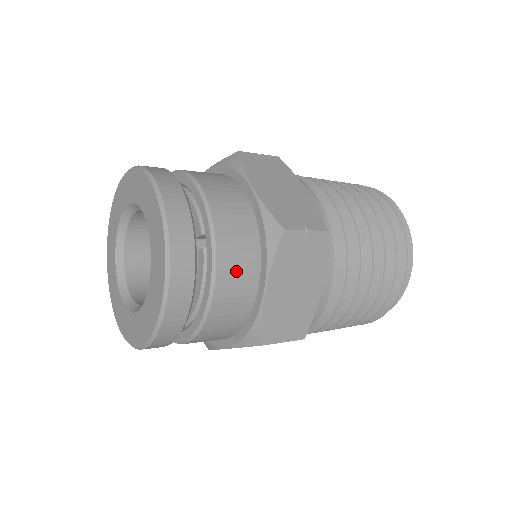
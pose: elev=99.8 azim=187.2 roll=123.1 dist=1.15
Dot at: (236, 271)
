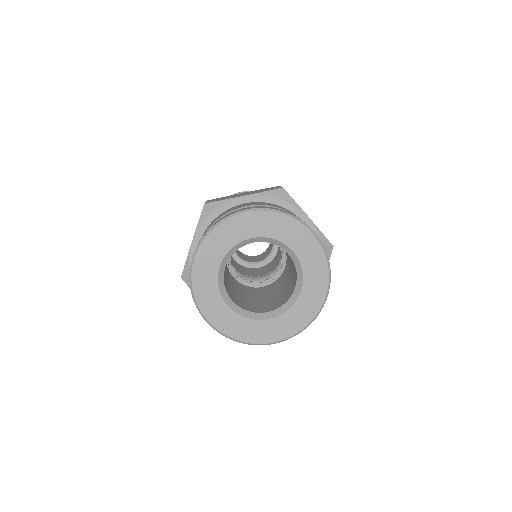
Dot at: occluded
